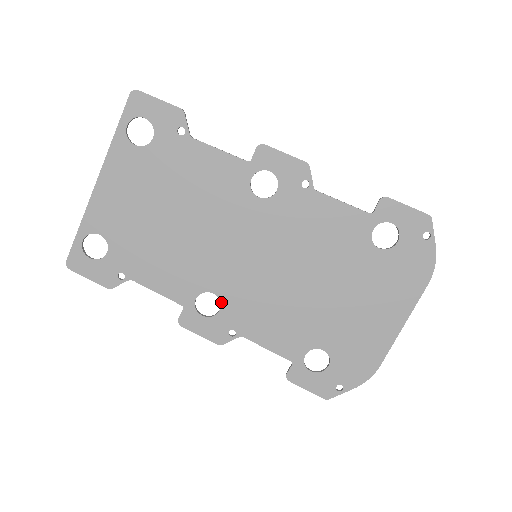
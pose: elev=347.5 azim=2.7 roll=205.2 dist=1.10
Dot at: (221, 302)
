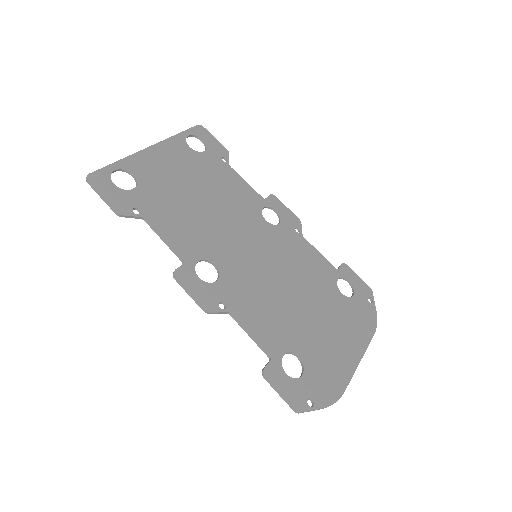
Dot at: (220, 275)
